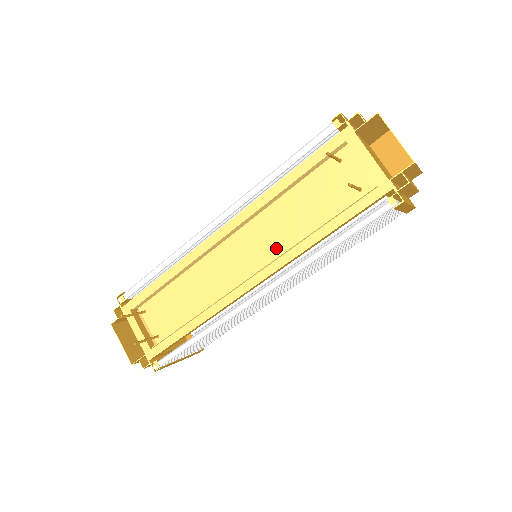
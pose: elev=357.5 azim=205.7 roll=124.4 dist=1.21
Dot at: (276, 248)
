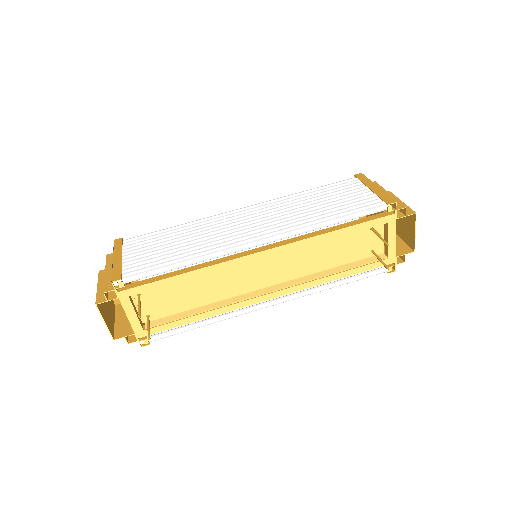
Dot at: (295, 272)
